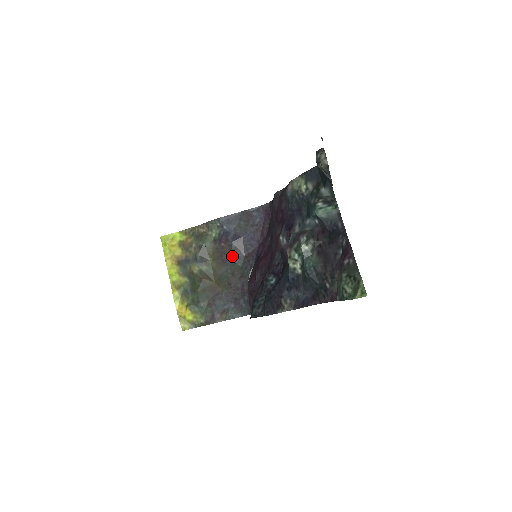
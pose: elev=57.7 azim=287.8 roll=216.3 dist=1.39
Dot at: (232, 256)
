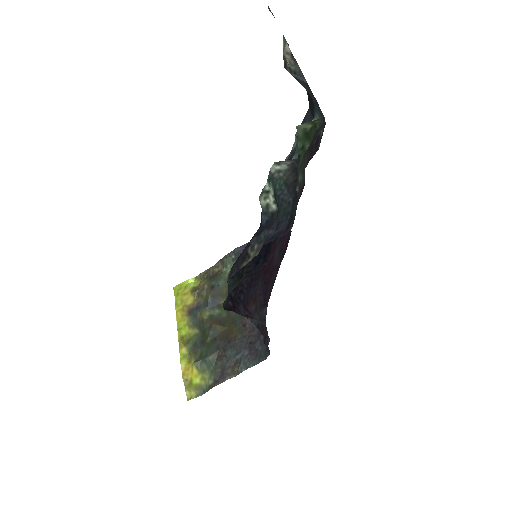
Dot at: occluded
